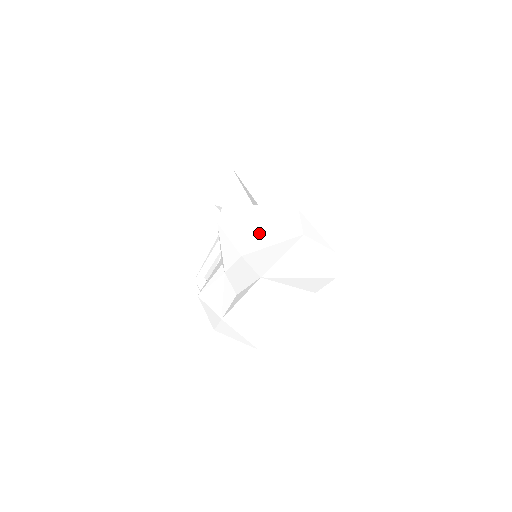
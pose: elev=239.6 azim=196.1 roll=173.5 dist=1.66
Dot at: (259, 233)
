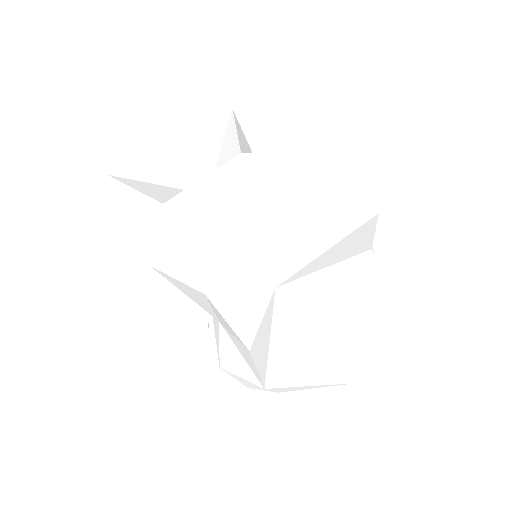
Dot at: (203, 240)
